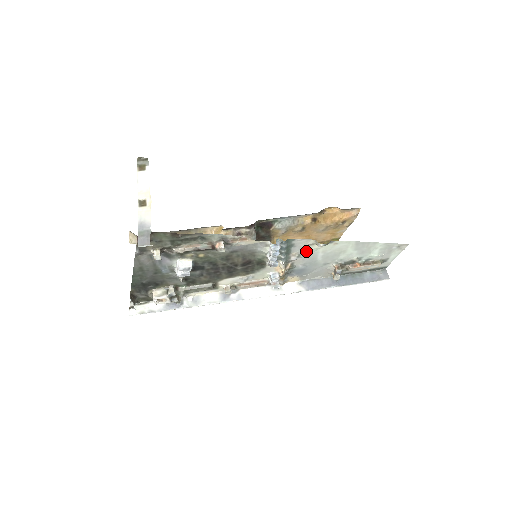
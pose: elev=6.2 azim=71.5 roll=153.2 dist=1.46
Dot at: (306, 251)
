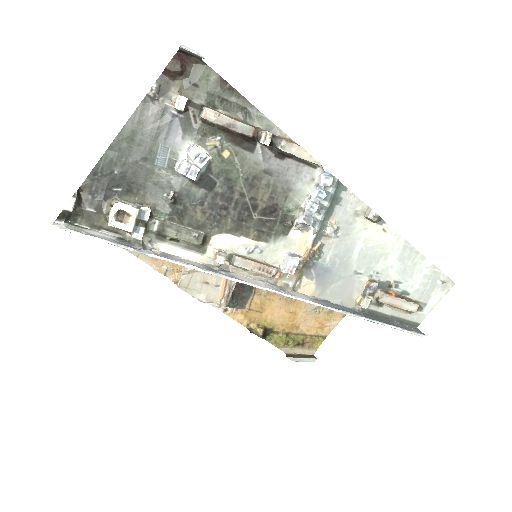
Dot at: (348, 226)
